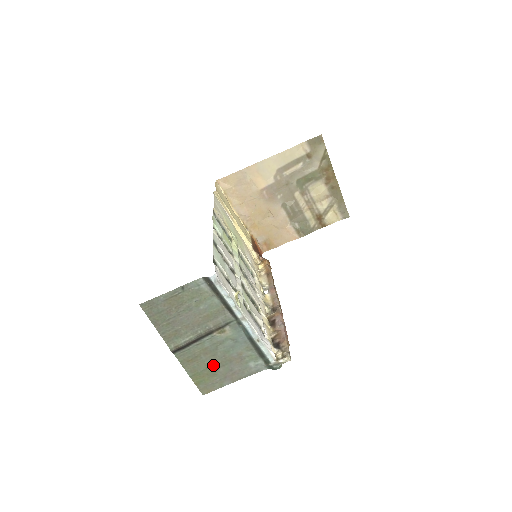
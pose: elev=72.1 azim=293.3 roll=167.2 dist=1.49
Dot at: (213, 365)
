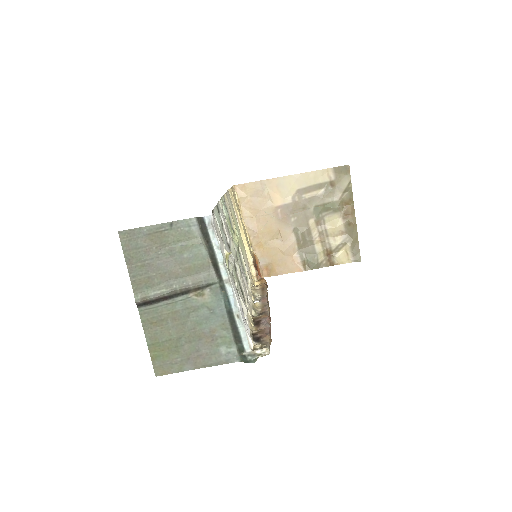
Dot at: (178, 337)
